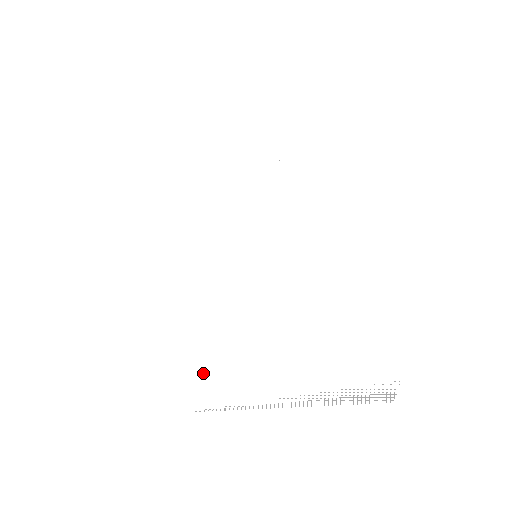
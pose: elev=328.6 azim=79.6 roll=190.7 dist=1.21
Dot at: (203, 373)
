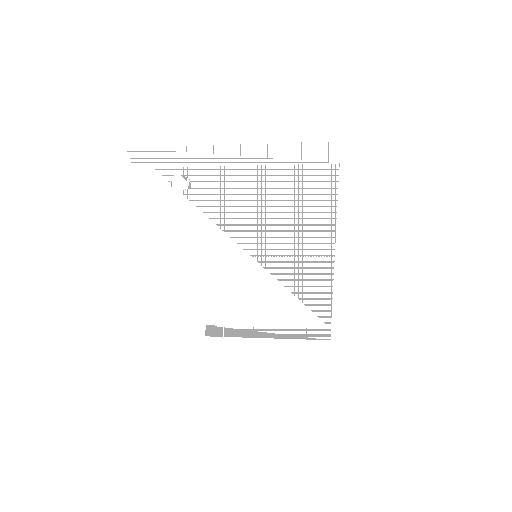
Dot at: occluded
